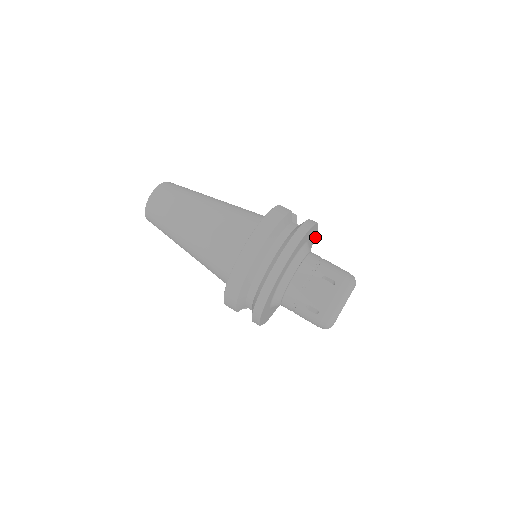
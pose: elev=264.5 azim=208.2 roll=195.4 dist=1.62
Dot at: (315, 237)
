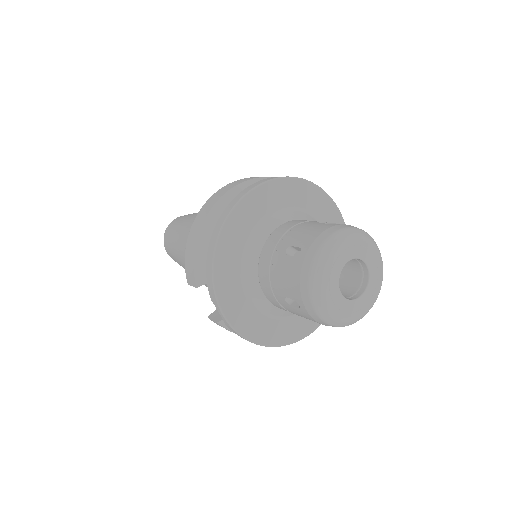
Dot at: occluded
